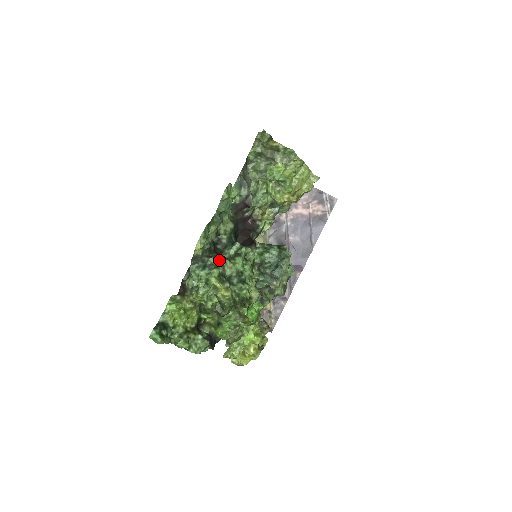
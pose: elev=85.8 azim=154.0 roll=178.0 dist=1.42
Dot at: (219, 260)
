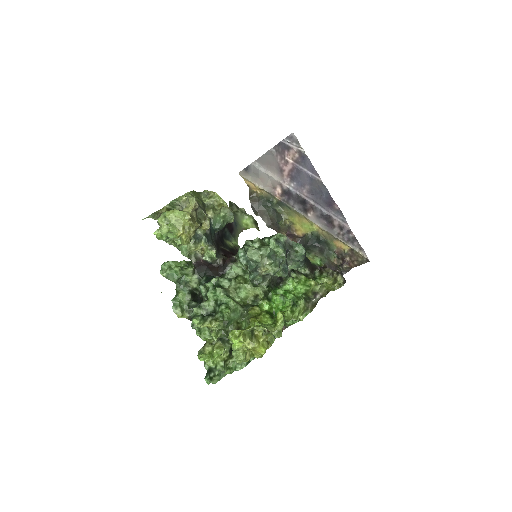
Dot at: (193, 311)
